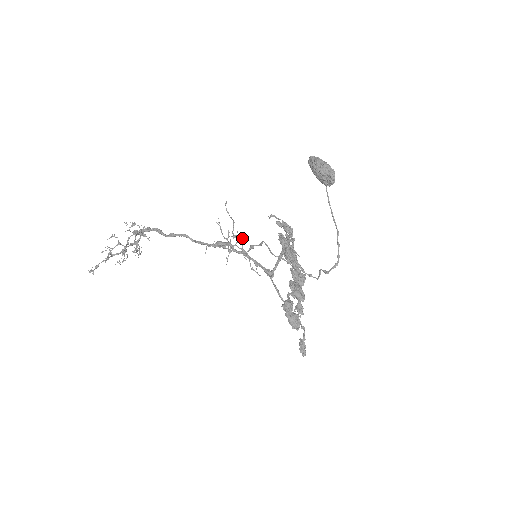
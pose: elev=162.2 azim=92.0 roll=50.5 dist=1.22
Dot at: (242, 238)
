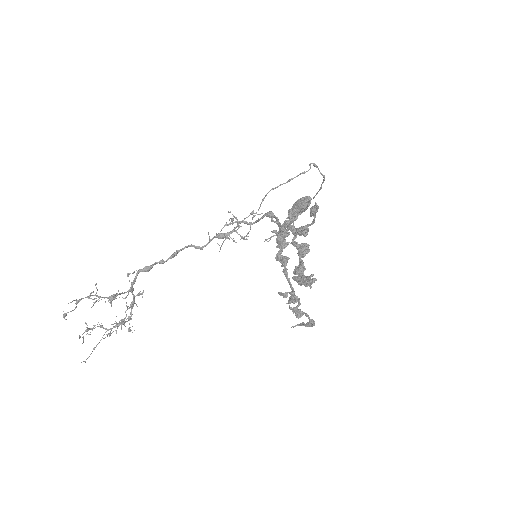
Dot at: occluded
